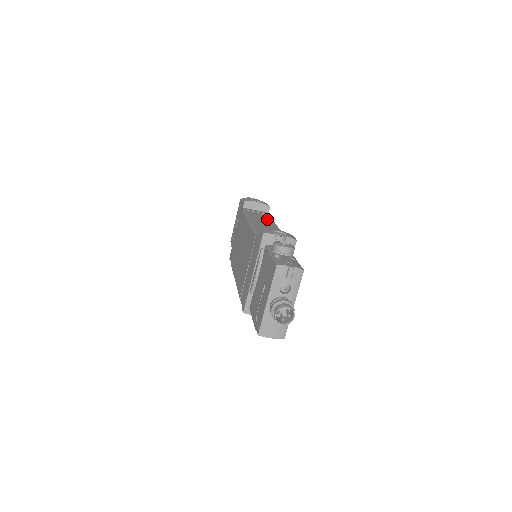
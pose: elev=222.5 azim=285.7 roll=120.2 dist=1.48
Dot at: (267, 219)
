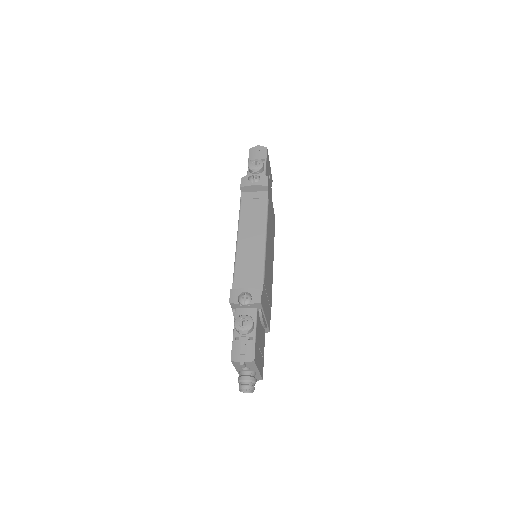
Dot at: (259, 218)
